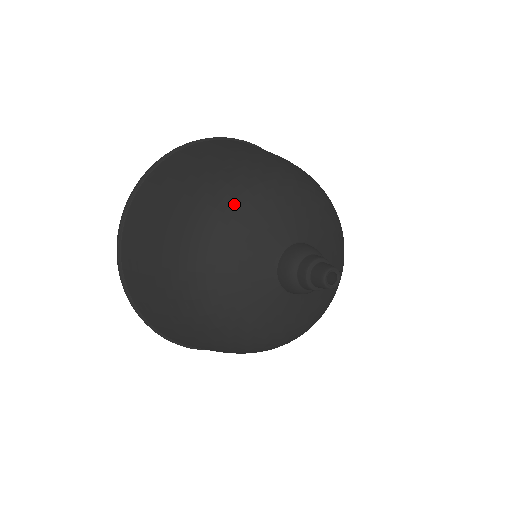
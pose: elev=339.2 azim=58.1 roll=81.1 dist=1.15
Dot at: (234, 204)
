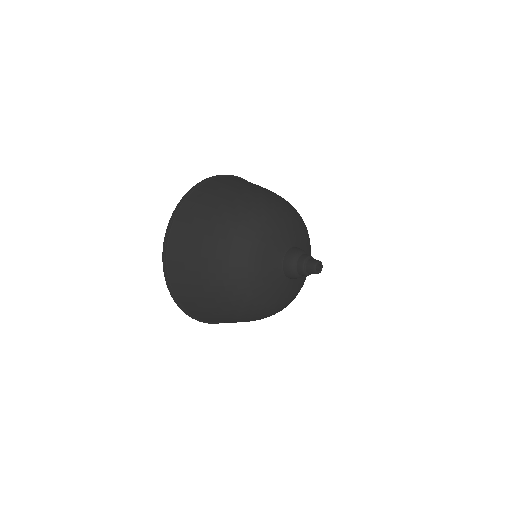
Dot at: (251, 233)
